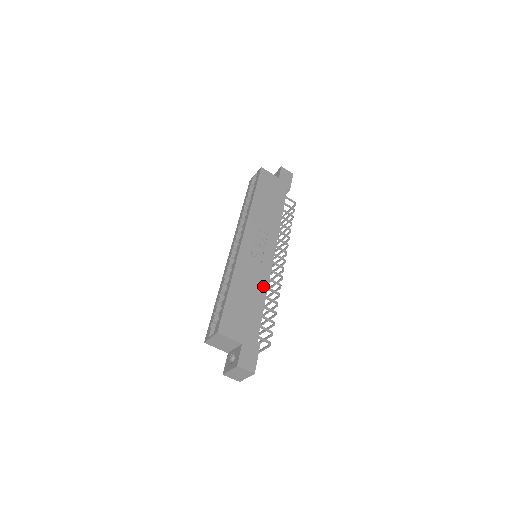
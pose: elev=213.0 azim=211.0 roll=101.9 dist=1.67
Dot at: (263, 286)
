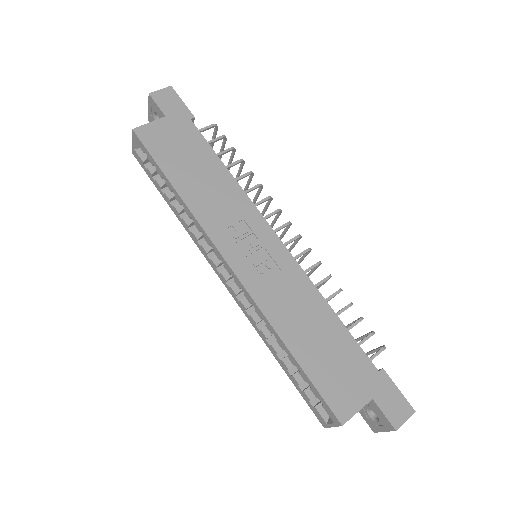
Dot at: (313, 297)
